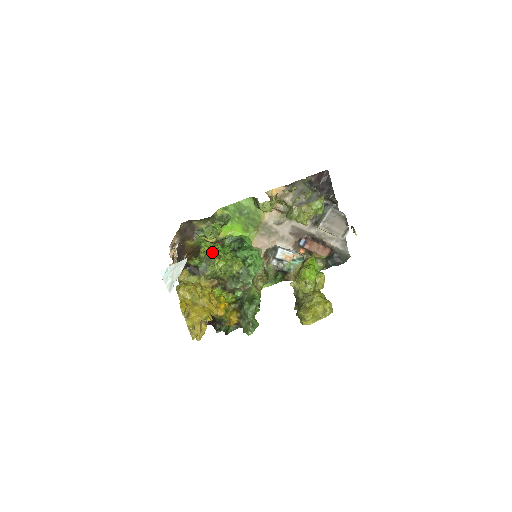
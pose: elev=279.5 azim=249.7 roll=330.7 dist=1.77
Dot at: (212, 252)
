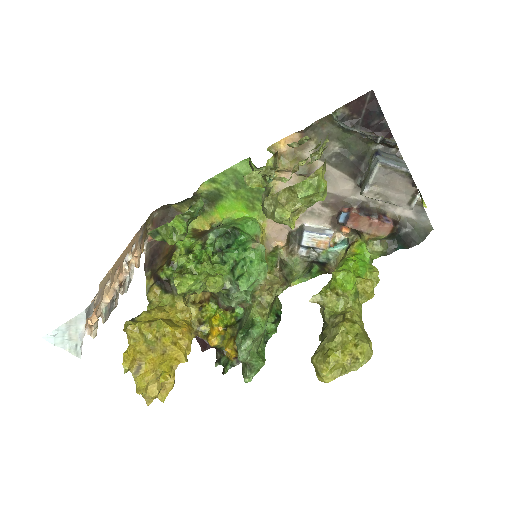
Dot at: (180, 261)
